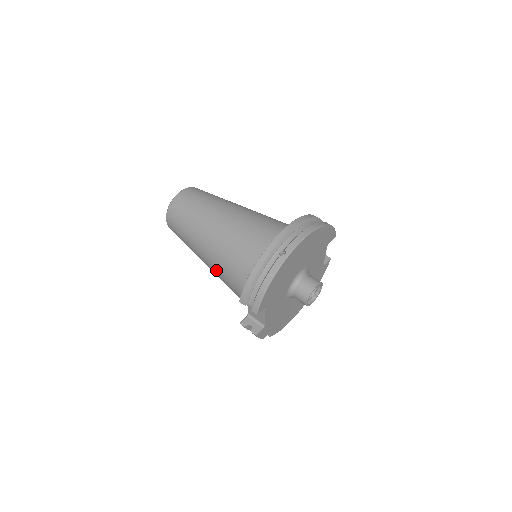
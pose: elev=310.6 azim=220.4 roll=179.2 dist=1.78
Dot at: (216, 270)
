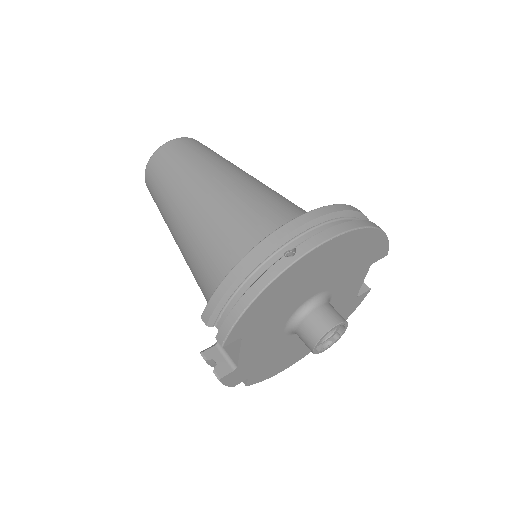
Dot at: (189, 261)
